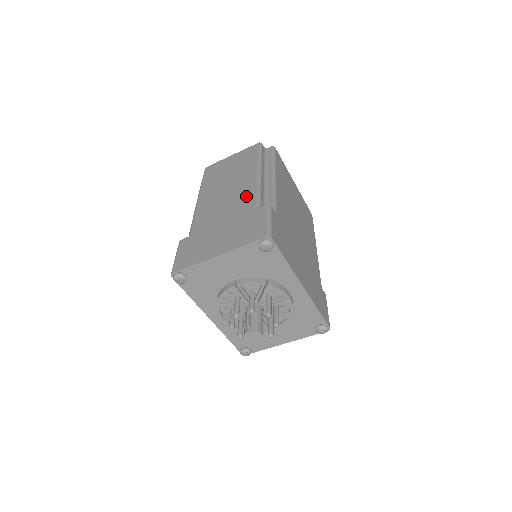
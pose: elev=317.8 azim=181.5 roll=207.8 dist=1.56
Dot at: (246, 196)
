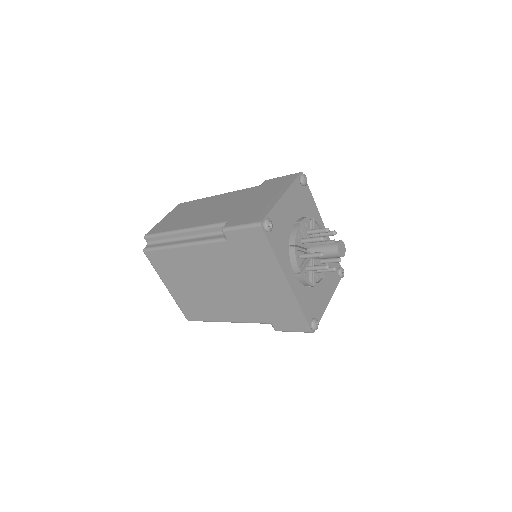
Dot at: (236, 194)
